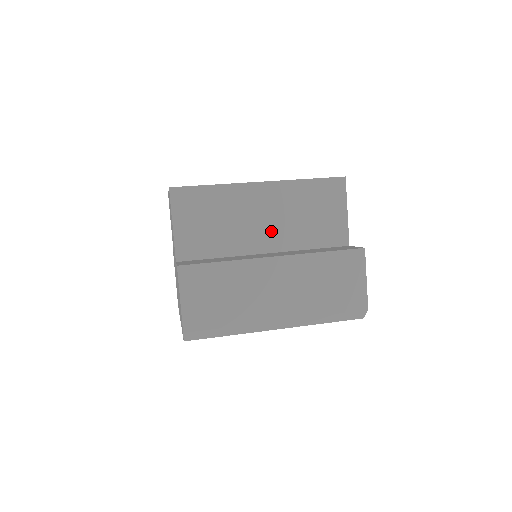
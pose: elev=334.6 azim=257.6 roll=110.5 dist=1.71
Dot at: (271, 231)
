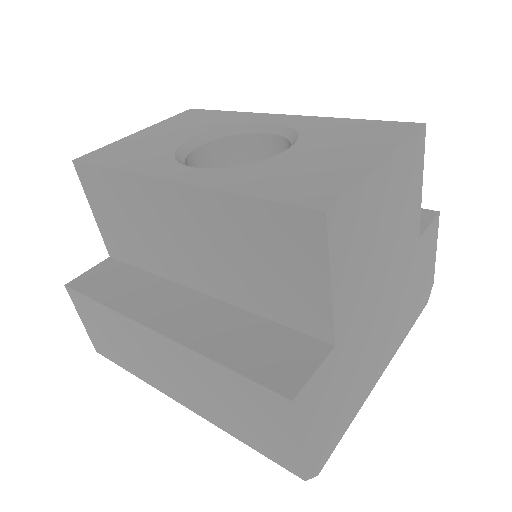
Dot at: (201, 264)
